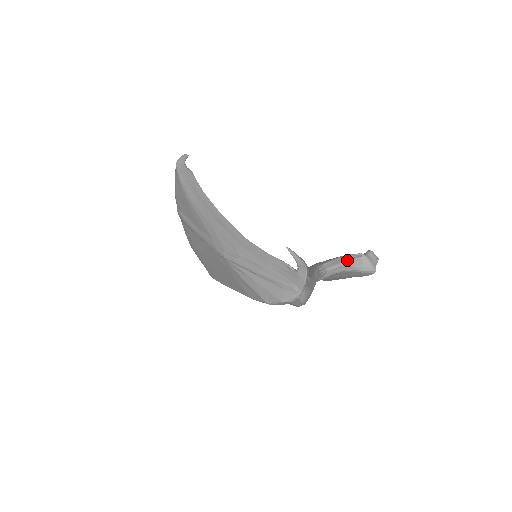
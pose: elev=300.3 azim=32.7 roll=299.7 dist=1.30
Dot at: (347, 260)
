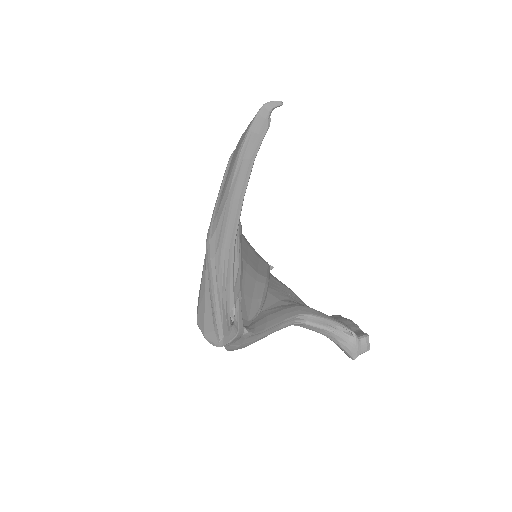
Dot at: (334, 329)
